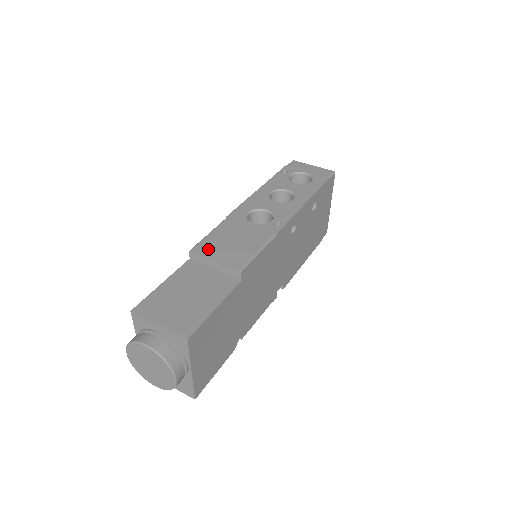
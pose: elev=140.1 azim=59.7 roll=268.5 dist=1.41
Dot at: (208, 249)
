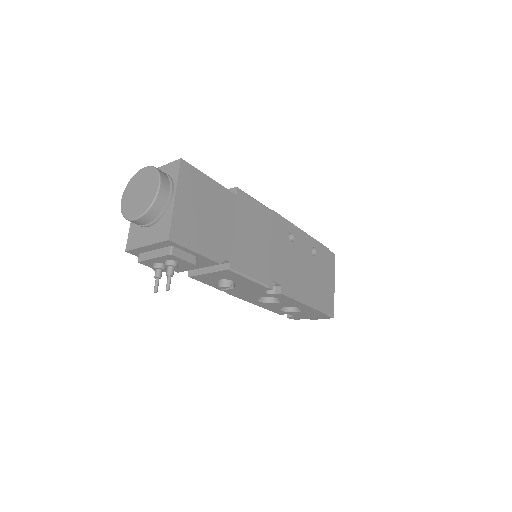
Dot at: occluded
